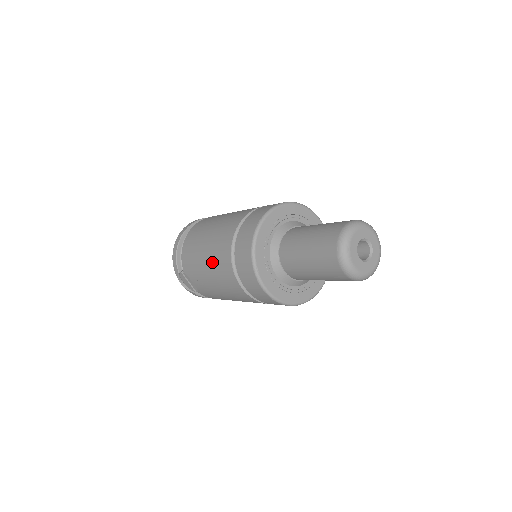
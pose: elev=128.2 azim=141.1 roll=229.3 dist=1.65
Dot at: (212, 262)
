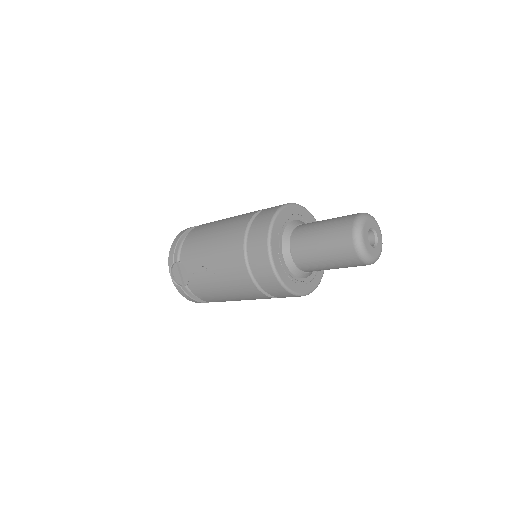
Dot at: (220, 245)
